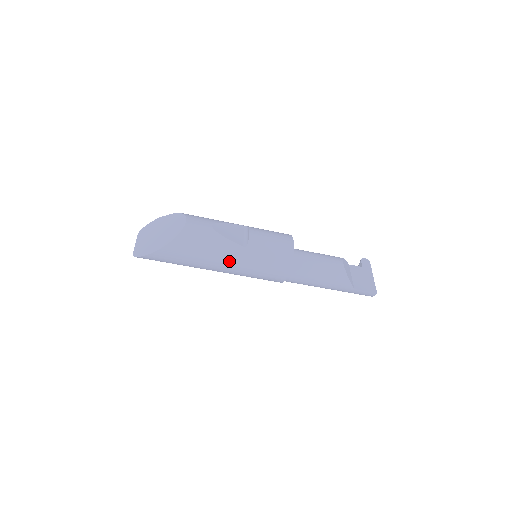
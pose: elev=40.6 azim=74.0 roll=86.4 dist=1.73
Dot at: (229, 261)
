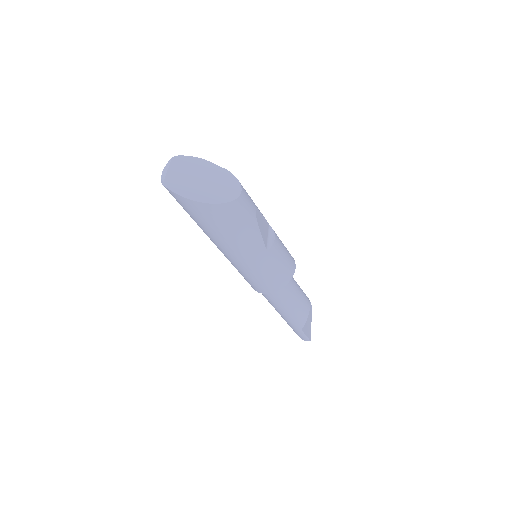
Dot at: (246, 253)
